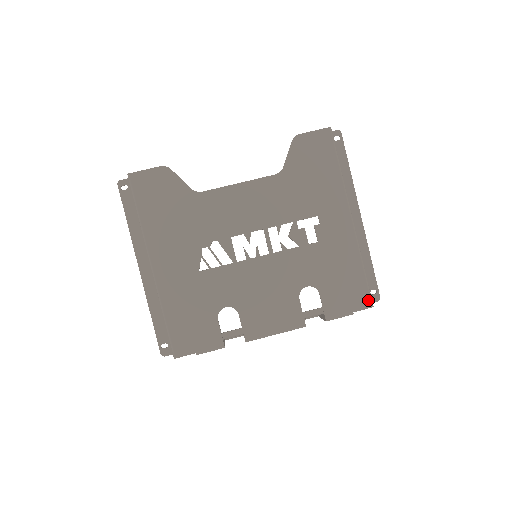
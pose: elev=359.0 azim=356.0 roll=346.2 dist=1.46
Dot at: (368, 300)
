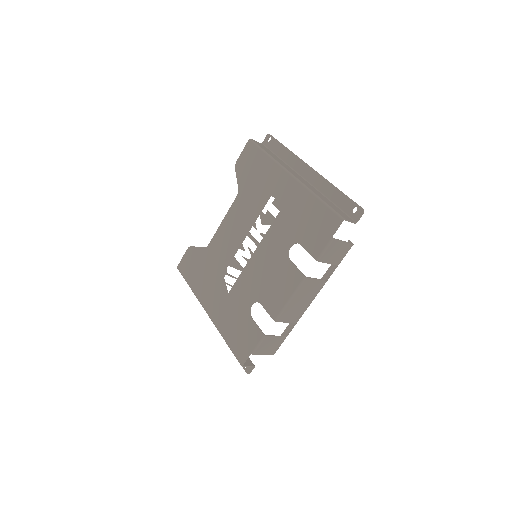
Dot at: (336, 218)
